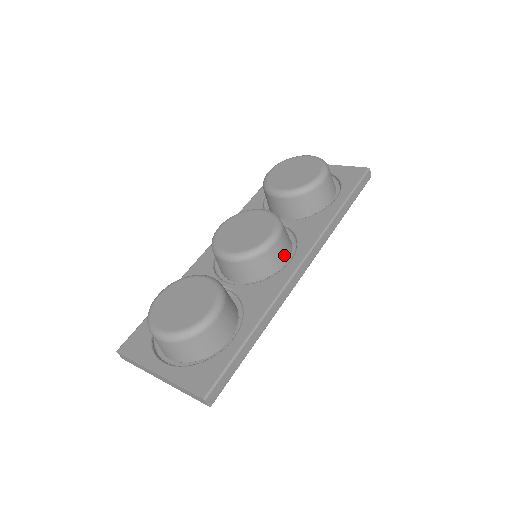
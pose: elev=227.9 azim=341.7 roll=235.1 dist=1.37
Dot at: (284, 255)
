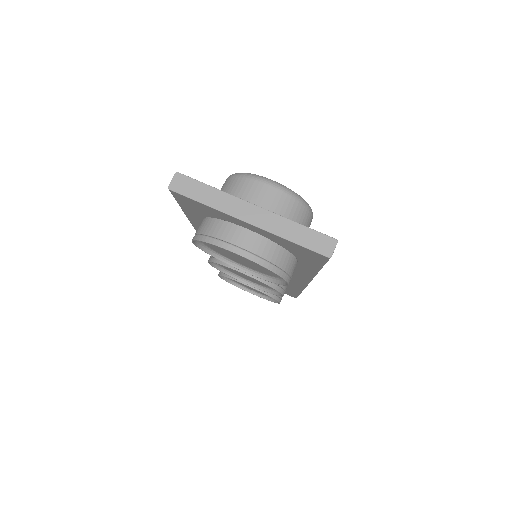
Dot at: occluded
